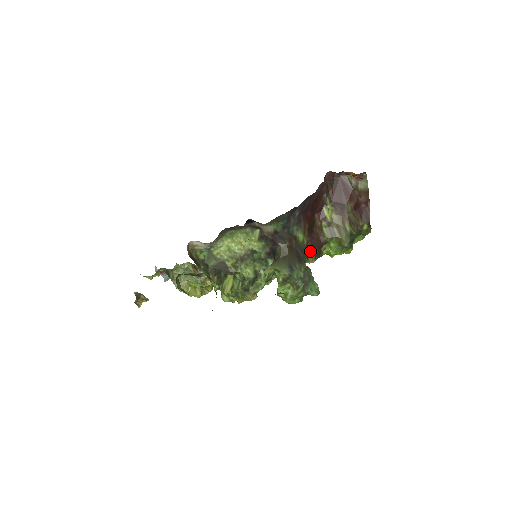
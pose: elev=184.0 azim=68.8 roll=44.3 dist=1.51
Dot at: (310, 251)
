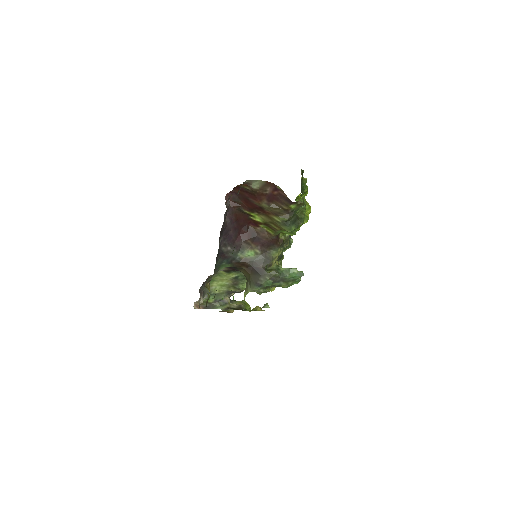
Dot at: (270, 251)
